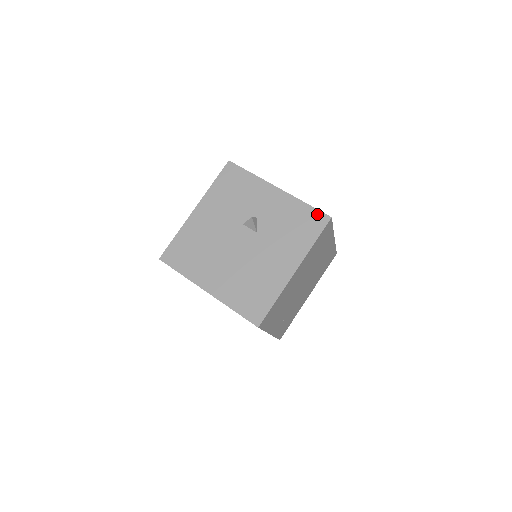
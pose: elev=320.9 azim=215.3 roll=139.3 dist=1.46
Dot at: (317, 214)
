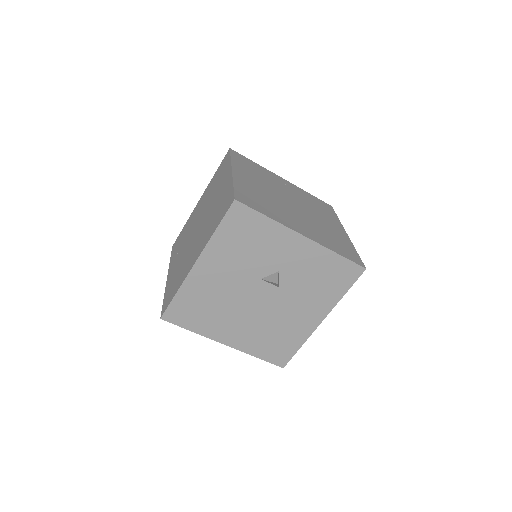
Dot at: (350, 266)
